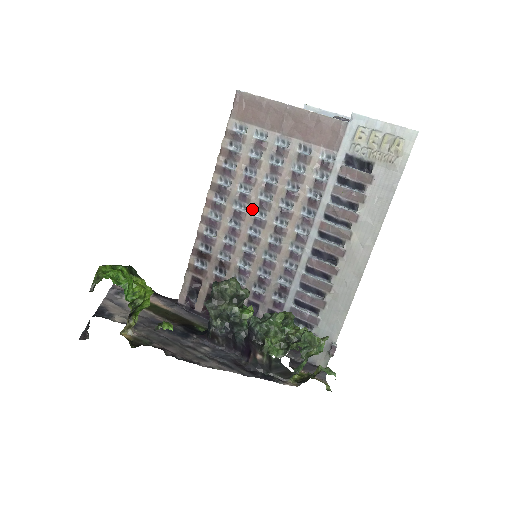
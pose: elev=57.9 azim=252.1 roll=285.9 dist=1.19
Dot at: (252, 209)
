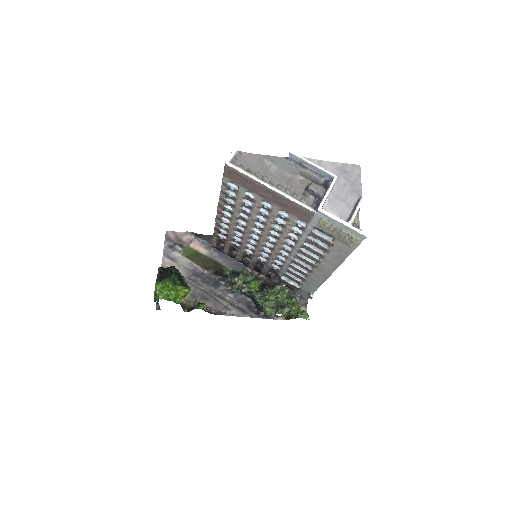
Dot at: (251, 226)
